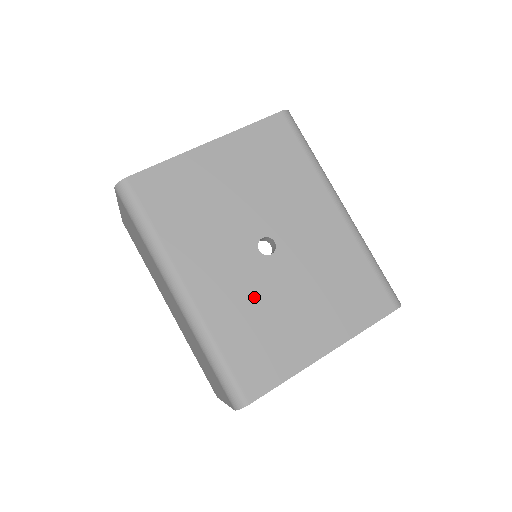
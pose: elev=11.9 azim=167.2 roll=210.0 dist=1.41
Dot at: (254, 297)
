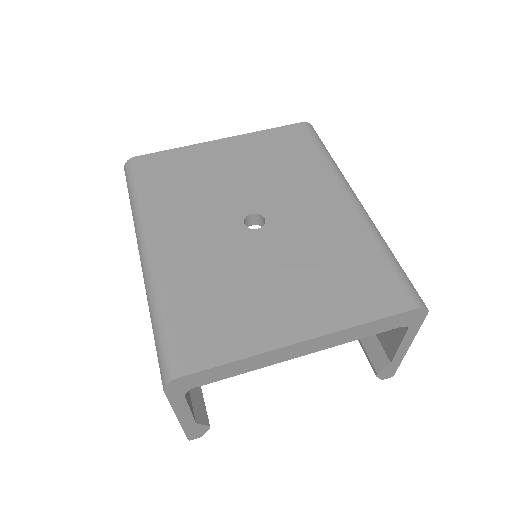
Dot at: (224, 265)
